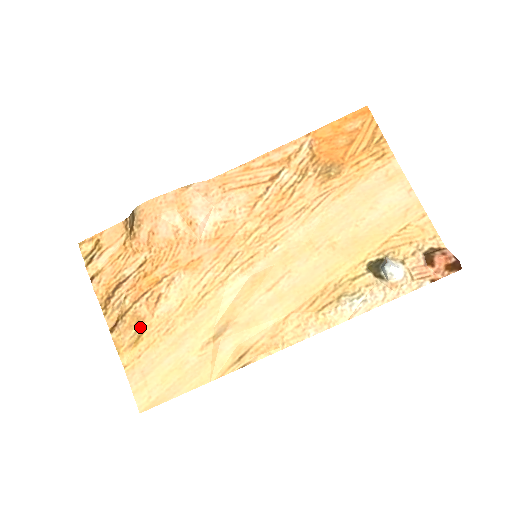
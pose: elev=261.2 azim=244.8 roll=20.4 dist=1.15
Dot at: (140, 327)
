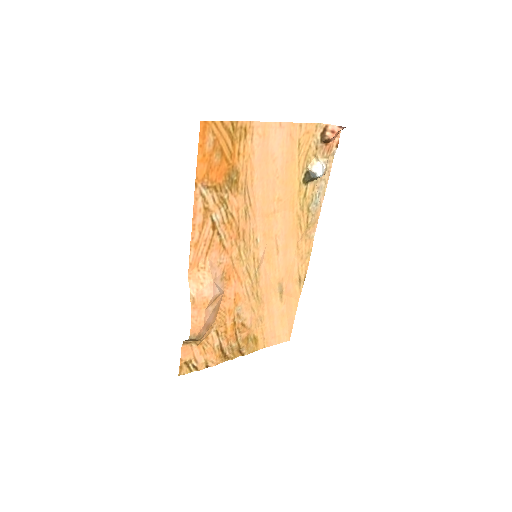
Dot at: (250, 337)
